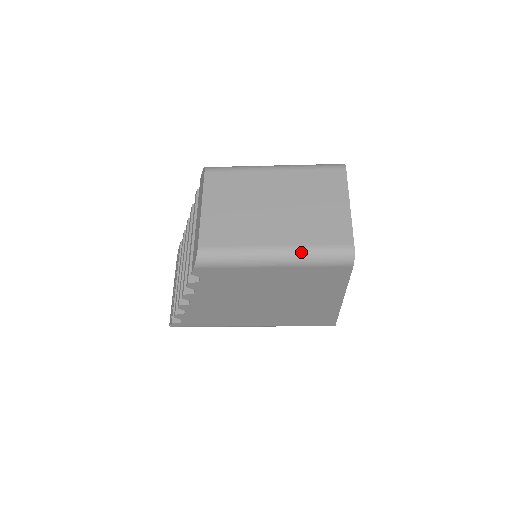
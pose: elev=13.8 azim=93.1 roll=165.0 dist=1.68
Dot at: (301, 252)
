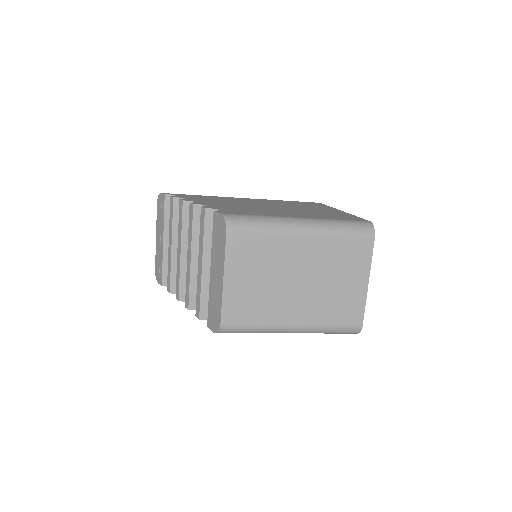
Dot at: (316, 330)
